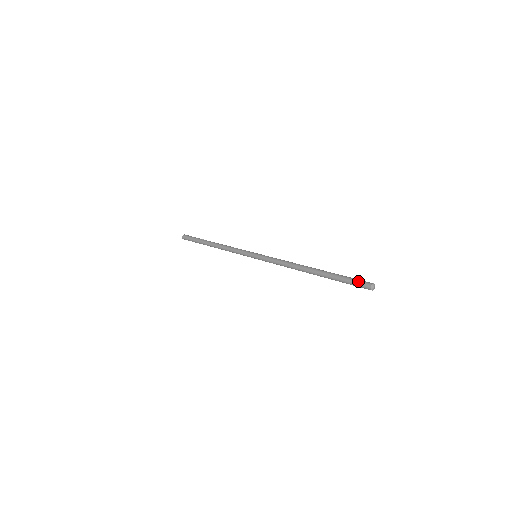
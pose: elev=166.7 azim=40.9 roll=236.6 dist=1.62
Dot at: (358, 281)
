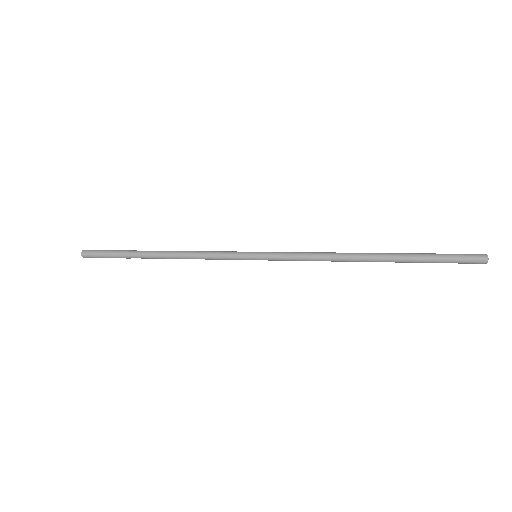
Dot at: (464, 257)
